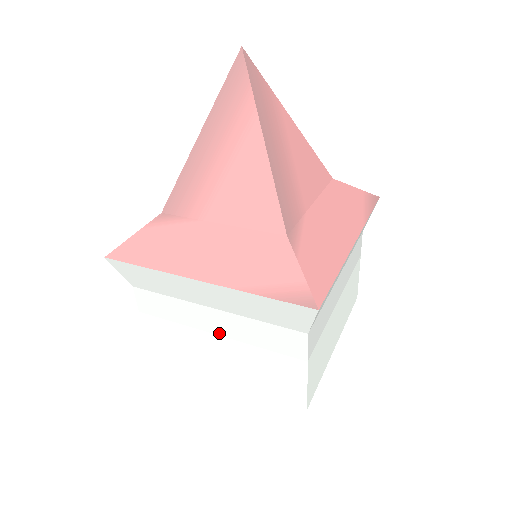
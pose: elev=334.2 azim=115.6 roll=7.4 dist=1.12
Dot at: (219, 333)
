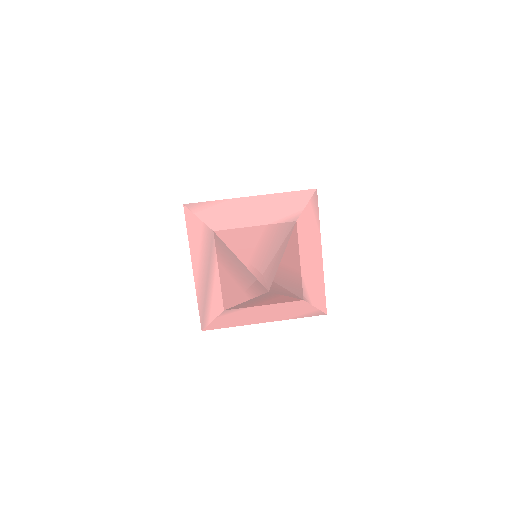
Dot at: occluded
